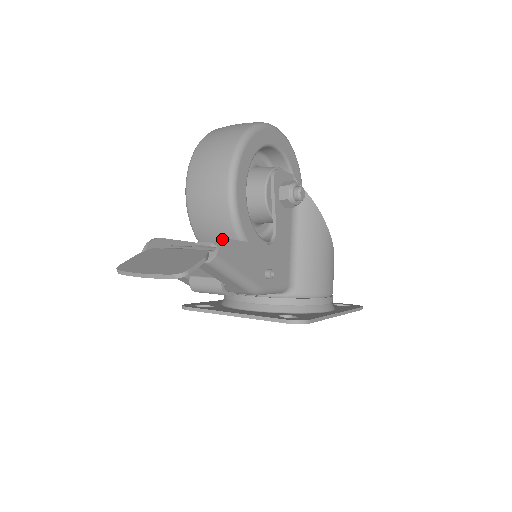
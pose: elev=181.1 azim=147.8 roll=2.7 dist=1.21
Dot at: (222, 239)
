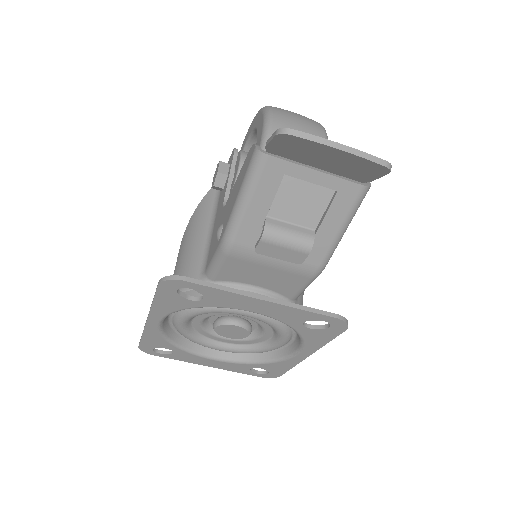
Dot at: occluded
